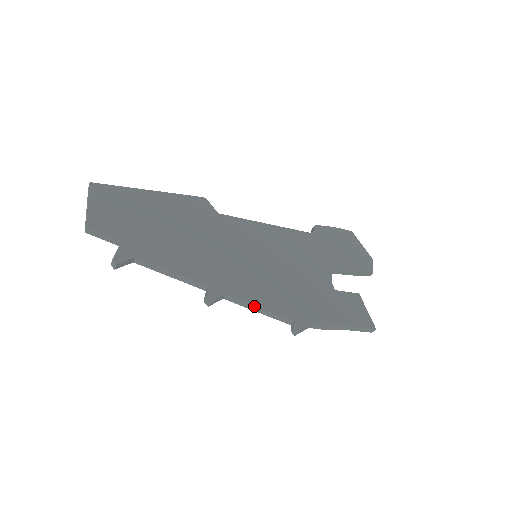
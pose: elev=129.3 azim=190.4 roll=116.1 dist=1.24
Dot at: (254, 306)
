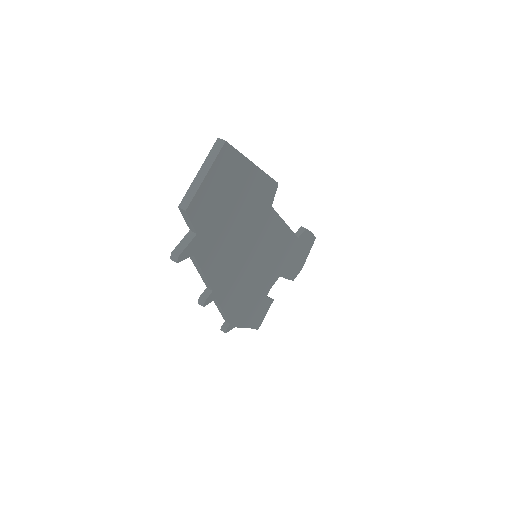
Dot at: (221, 309)
